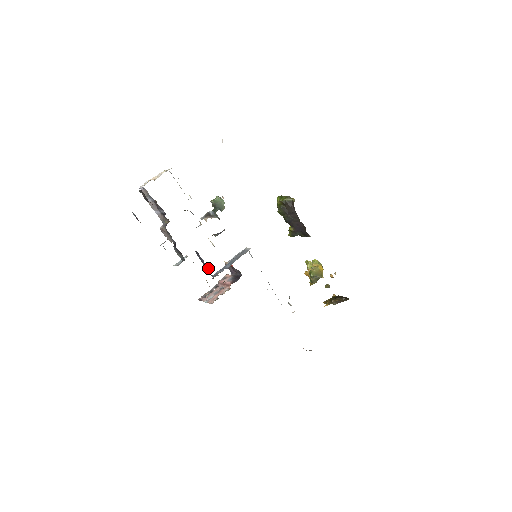
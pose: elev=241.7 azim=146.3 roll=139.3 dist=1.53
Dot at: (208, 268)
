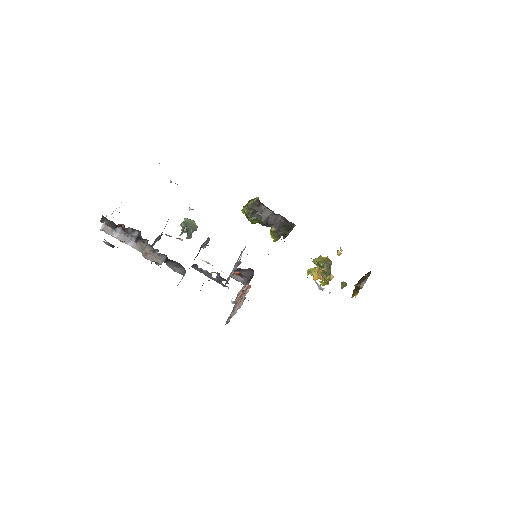
Dot at: occluded
